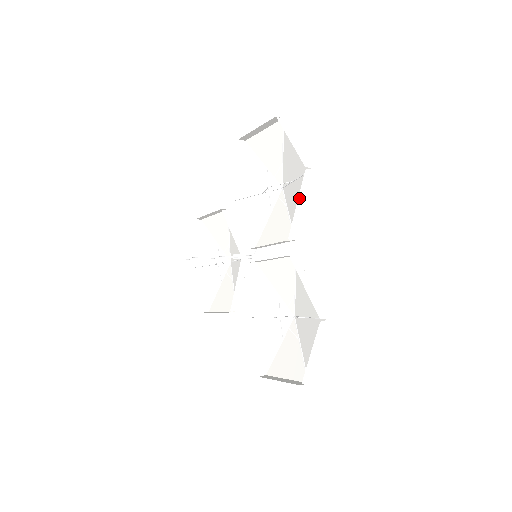
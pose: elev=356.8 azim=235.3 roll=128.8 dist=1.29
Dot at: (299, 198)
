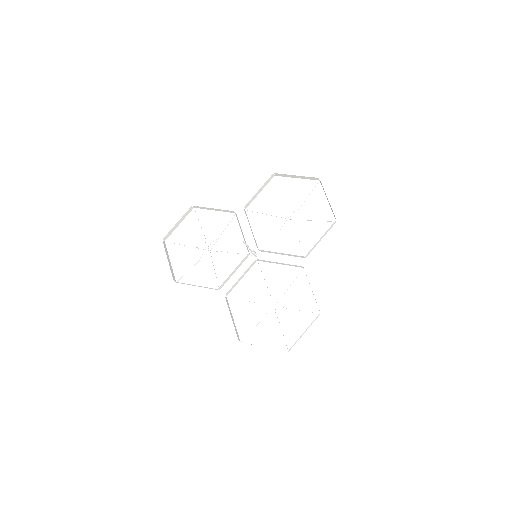
Dot at: (324, 235)
